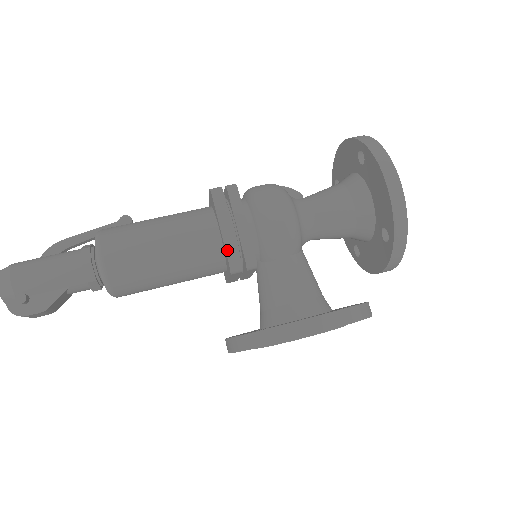
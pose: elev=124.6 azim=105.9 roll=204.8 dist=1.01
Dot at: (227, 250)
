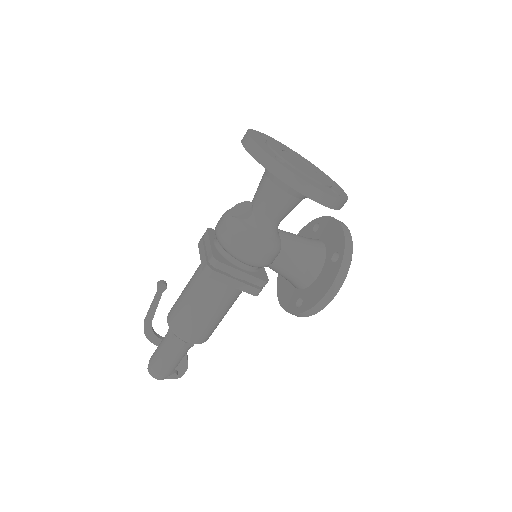
Dot at: (246, 292)
